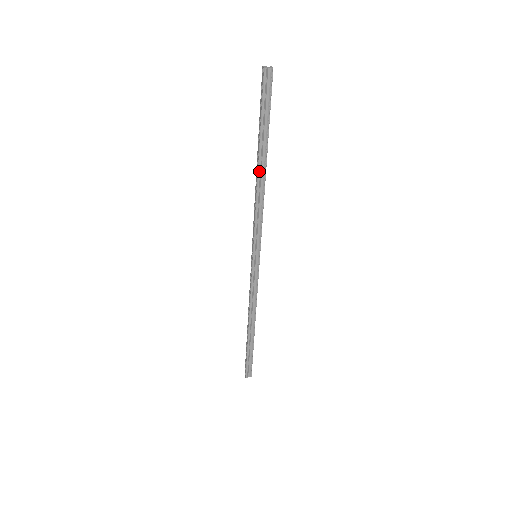
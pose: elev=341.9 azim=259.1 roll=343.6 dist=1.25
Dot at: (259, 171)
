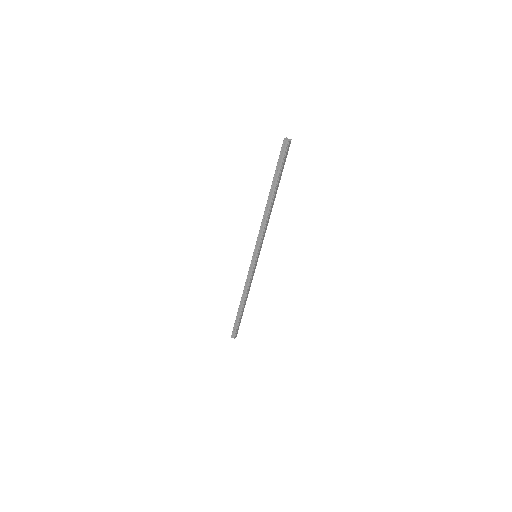
Dot at: (268, 201)
